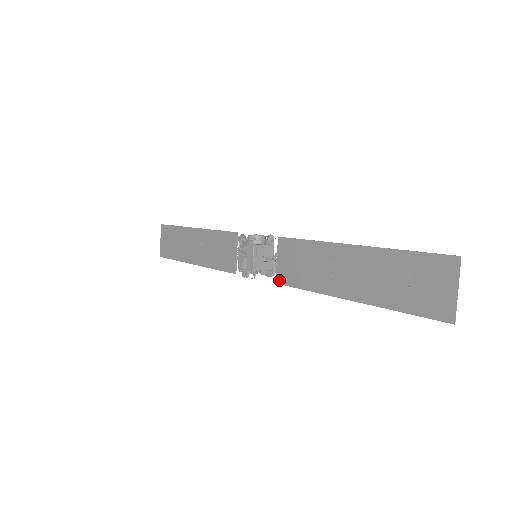
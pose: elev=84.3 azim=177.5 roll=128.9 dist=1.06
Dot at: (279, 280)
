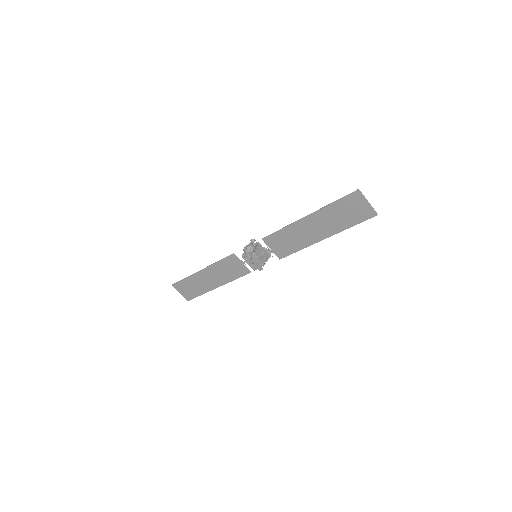
Dot at: (280, 257)
